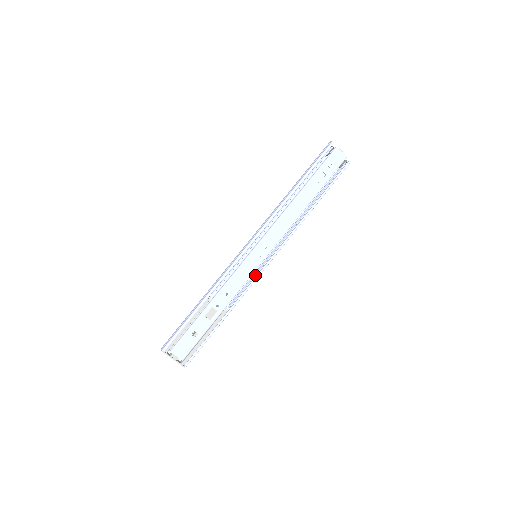
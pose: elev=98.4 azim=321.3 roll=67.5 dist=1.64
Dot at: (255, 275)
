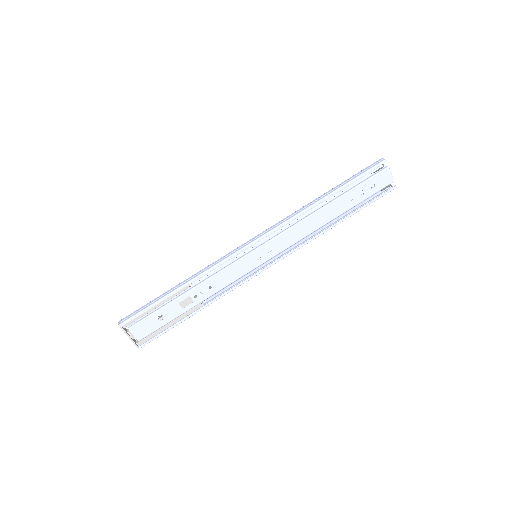
Dot at: occluded
